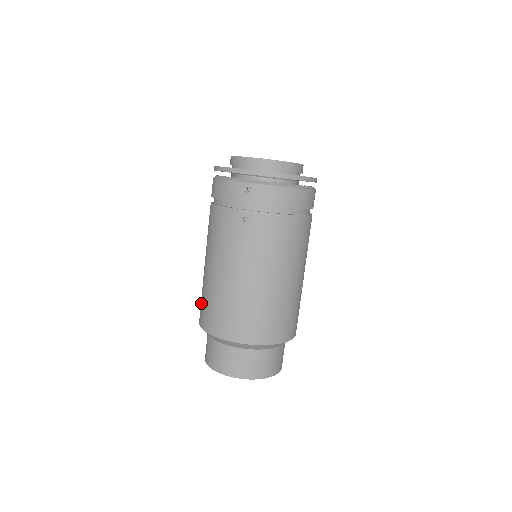
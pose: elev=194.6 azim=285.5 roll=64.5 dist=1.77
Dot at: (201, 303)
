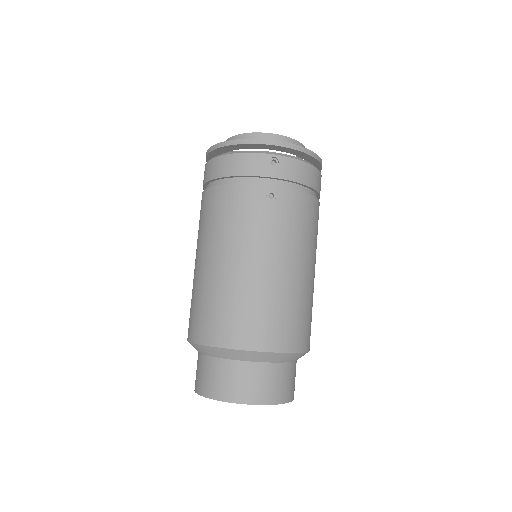
Dot at: (199, 313)
